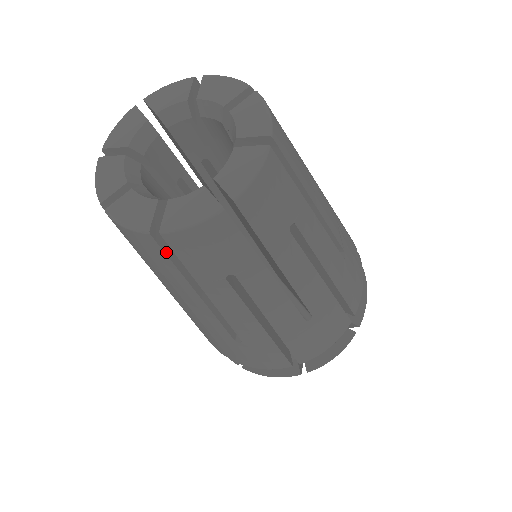
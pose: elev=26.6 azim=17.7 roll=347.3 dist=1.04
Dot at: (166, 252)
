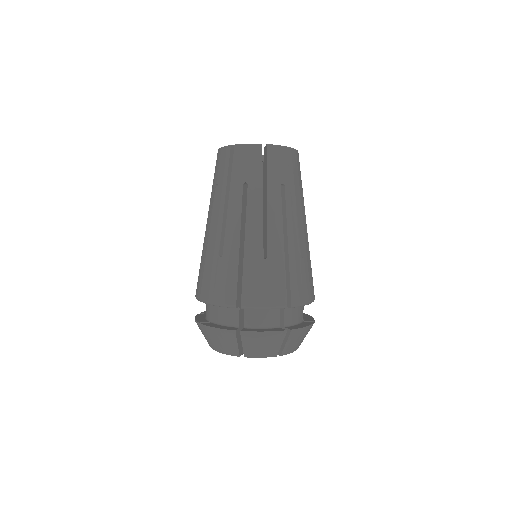
Dot at: occluded
